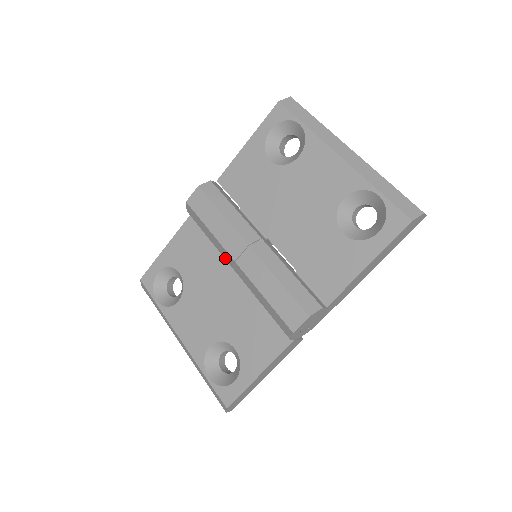
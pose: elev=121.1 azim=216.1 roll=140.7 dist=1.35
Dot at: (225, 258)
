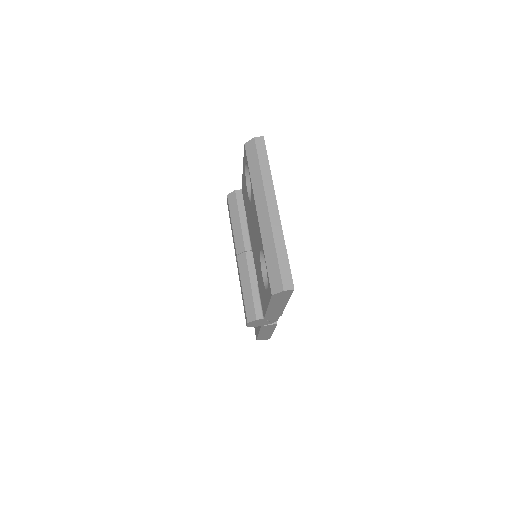
Dot at: occluded
